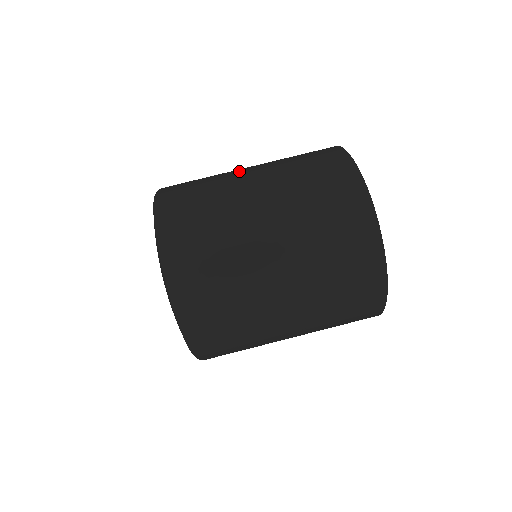
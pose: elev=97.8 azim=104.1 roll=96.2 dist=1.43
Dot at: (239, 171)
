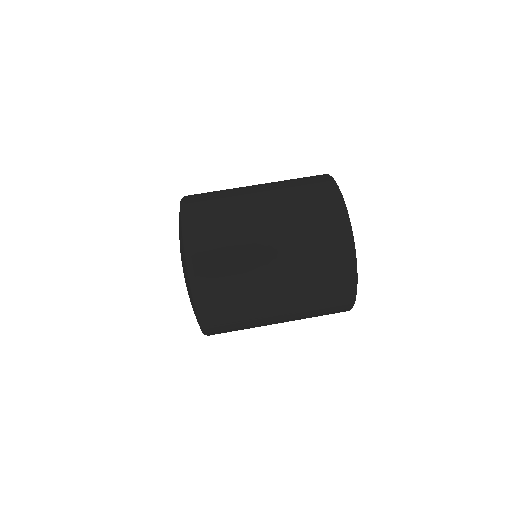
Dot at: (247, 186)
